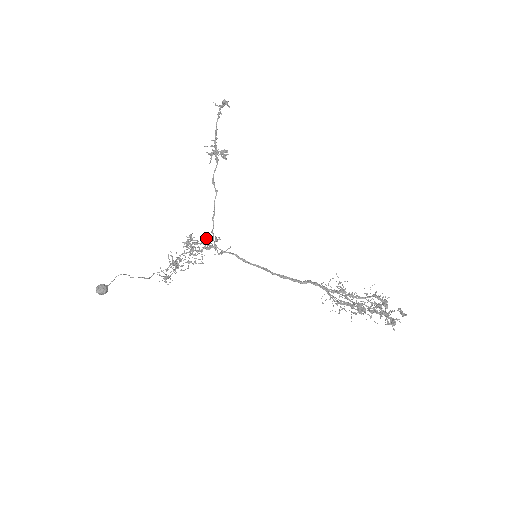
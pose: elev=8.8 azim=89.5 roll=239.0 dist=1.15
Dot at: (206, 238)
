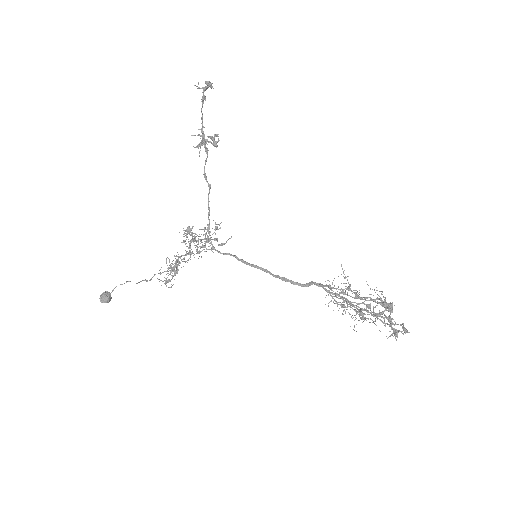
Dot at: occluded
